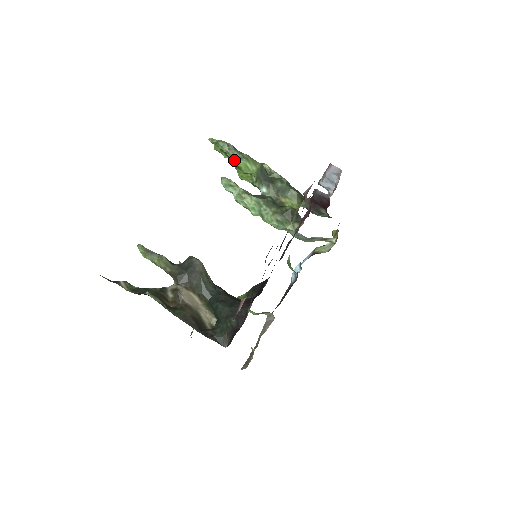
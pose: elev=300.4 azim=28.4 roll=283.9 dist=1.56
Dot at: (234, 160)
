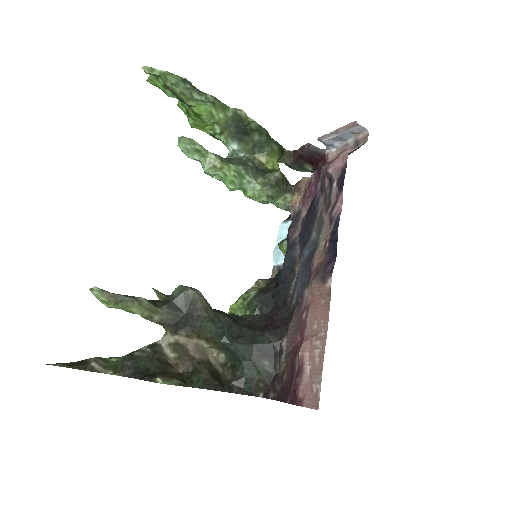
Dot at: (191, 104)
